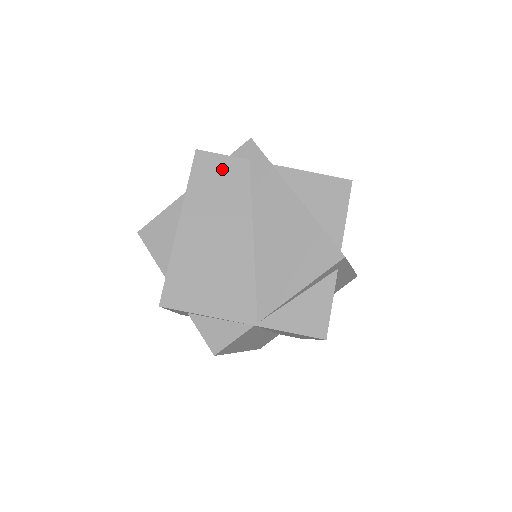
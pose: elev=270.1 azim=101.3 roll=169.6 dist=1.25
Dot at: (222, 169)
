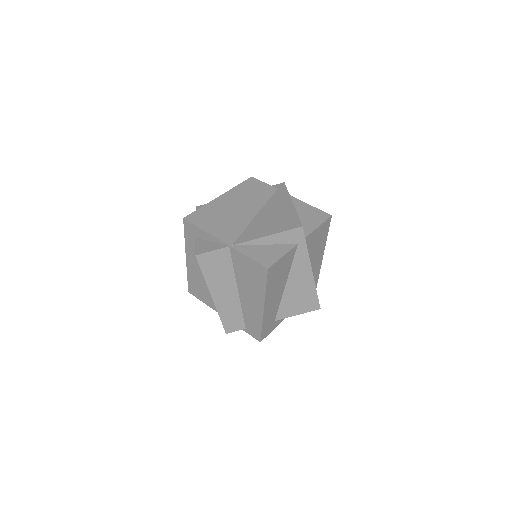
Dot at: (260, 187)
